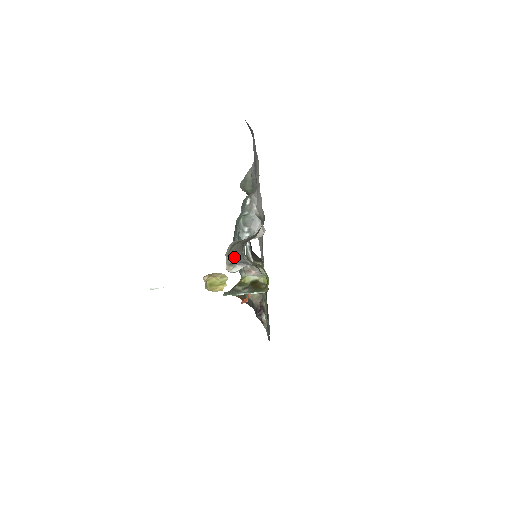
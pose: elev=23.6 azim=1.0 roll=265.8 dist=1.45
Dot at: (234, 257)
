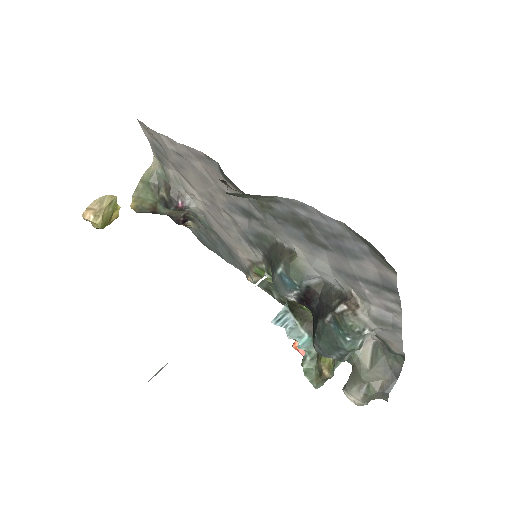
Dot at: occluded
